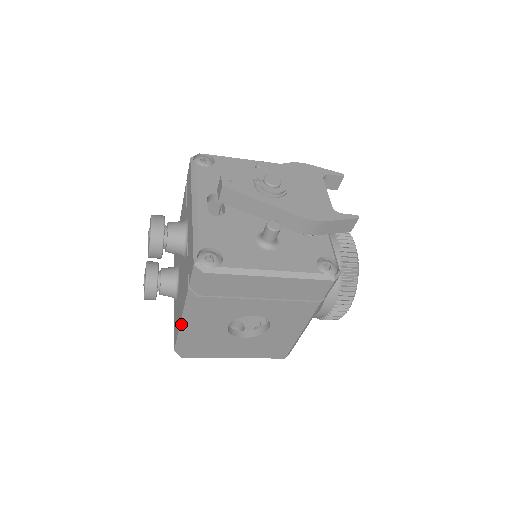
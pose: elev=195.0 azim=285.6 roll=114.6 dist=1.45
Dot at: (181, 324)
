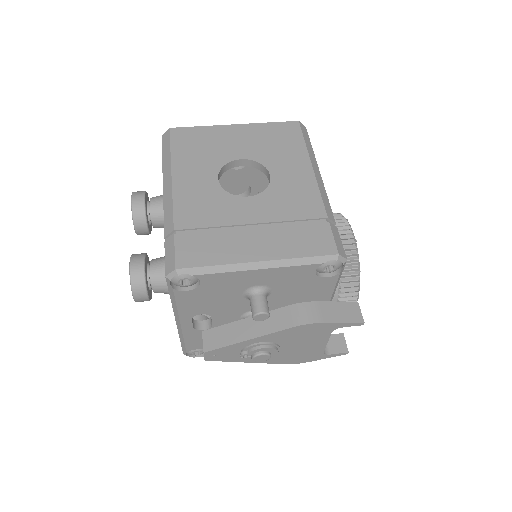
Dot at: occluded
